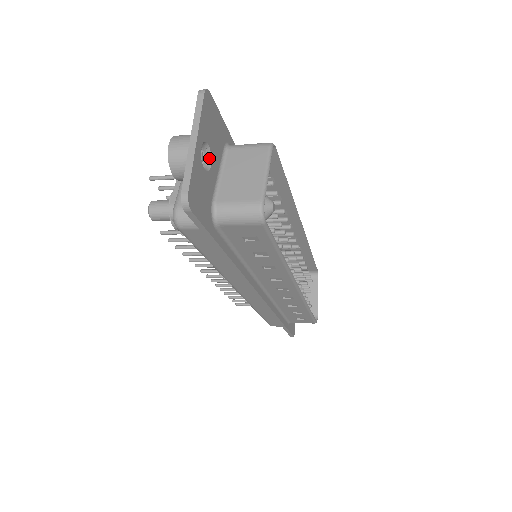
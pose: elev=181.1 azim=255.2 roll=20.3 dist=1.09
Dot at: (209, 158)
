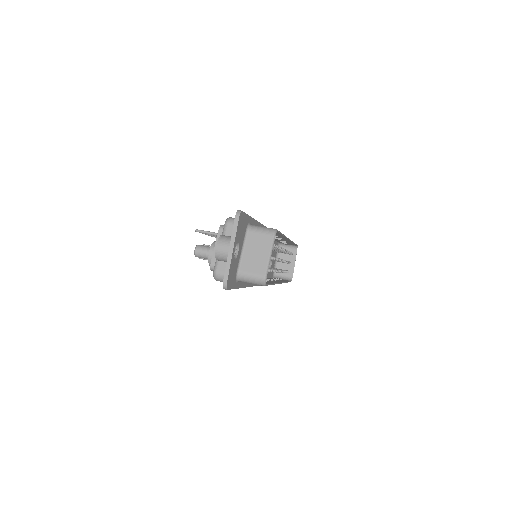
Dot at: (238, 248)
